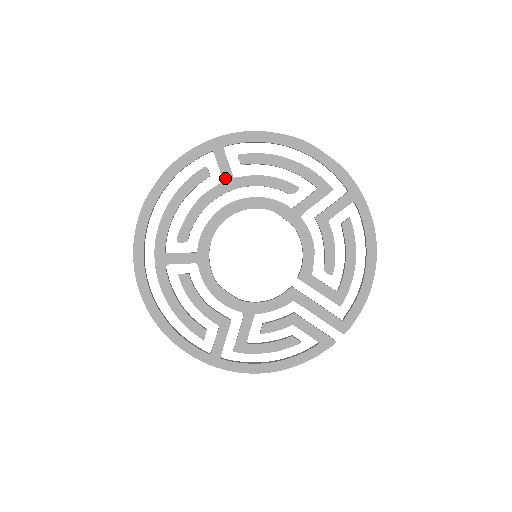
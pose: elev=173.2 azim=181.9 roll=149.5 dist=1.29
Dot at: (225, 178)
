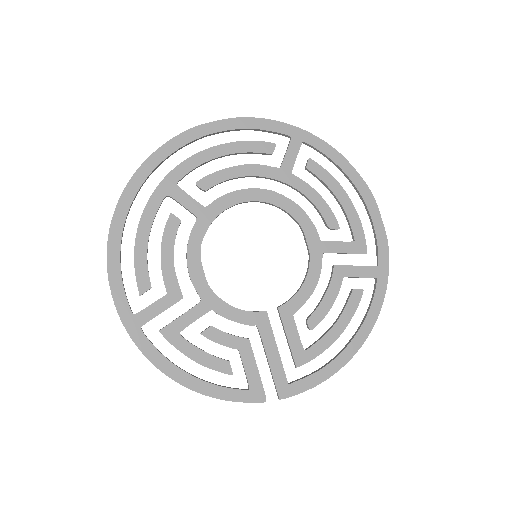
Dot at: (284, 167)
